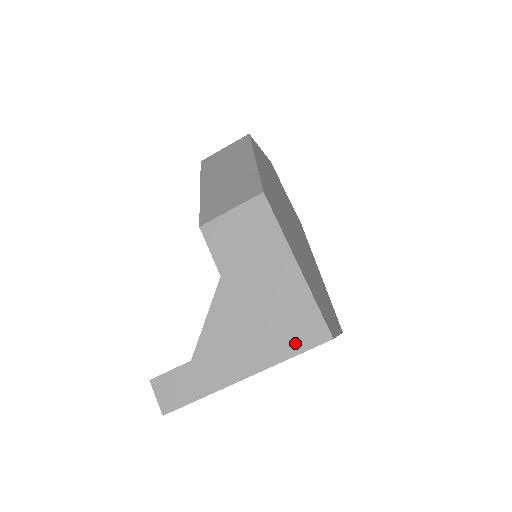
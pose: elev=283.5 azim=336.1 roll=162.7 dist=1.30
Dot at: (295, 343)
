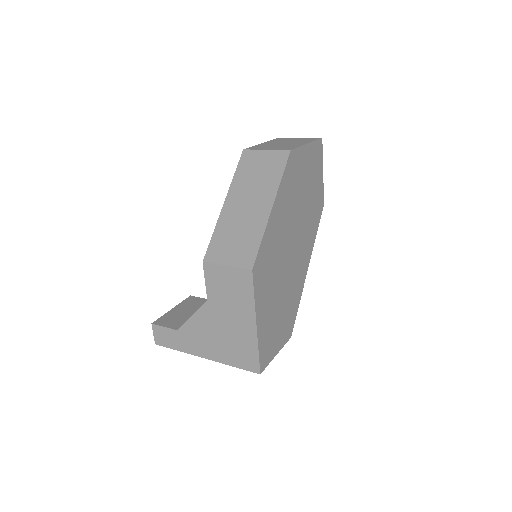
Dot at: (238, 362)
